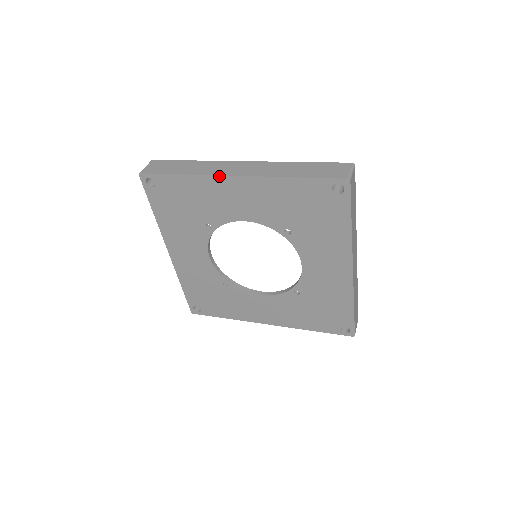
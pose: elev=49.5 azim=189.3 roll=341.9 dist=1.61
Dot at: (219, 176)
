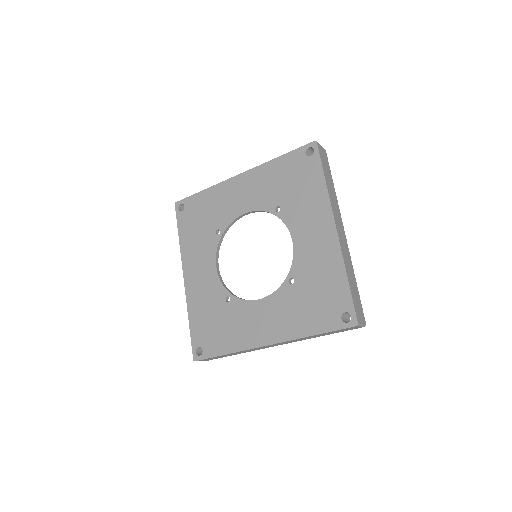
Dot at: (228, 180)
